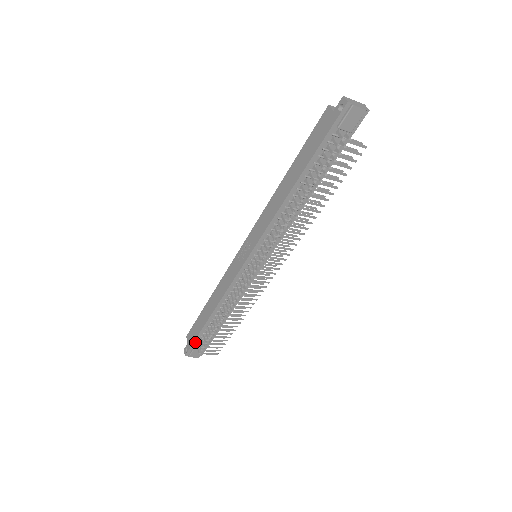
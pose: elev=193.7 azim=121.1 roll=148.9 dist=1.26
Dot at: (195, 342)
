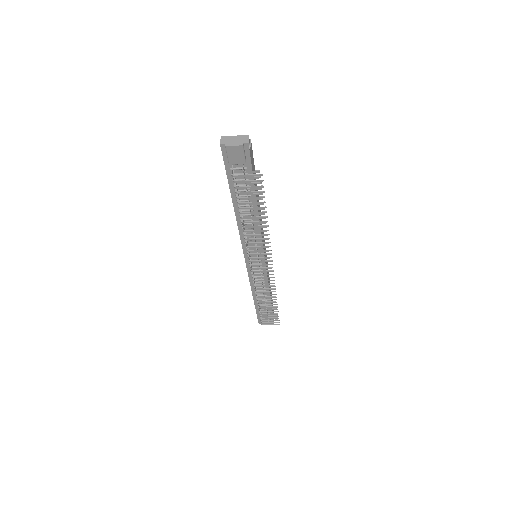
Dot at: (258, 315)
